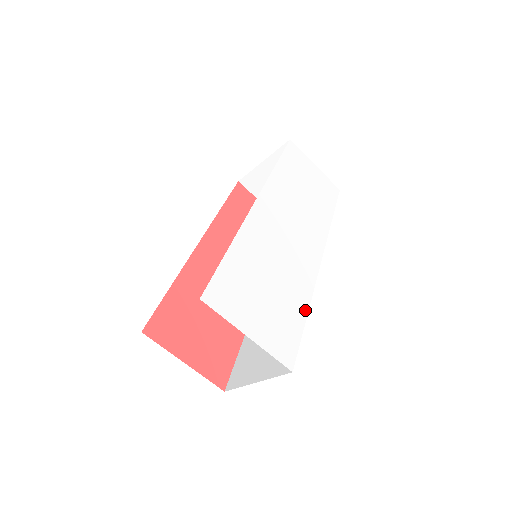
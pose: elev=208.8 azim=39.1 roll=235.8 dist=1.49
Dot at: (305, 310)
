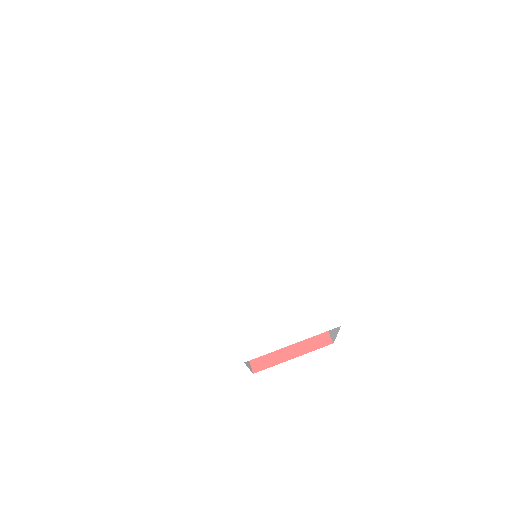
Dot at: (311, 272)
